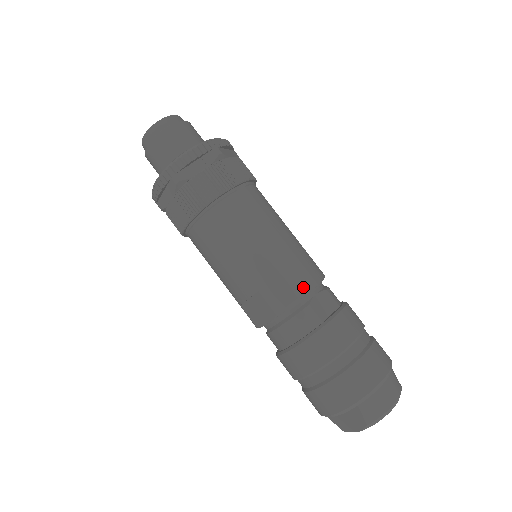
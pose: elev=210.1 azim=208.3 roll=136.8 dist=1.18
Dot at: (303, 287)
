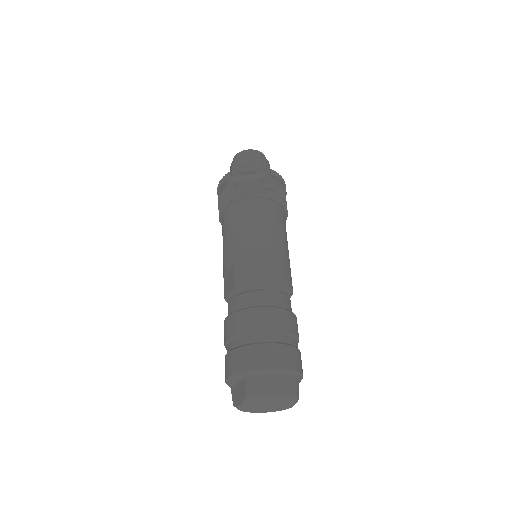
Dot at: (262, 276)
